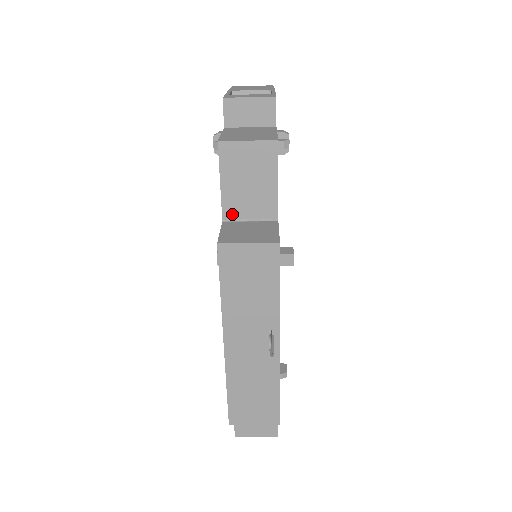
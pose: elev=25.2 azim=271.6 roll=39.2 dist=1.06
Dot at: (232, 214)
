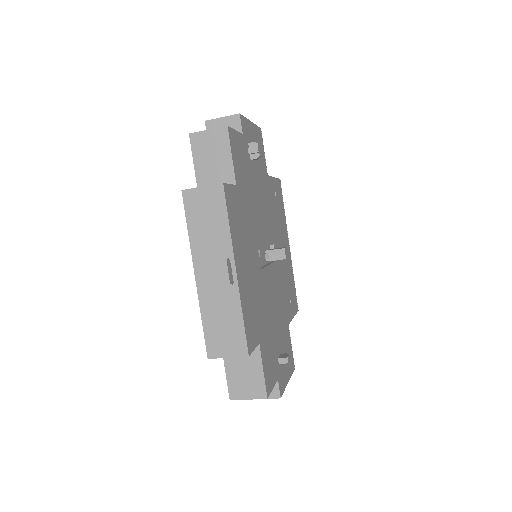
Dot at: (204, 185)
